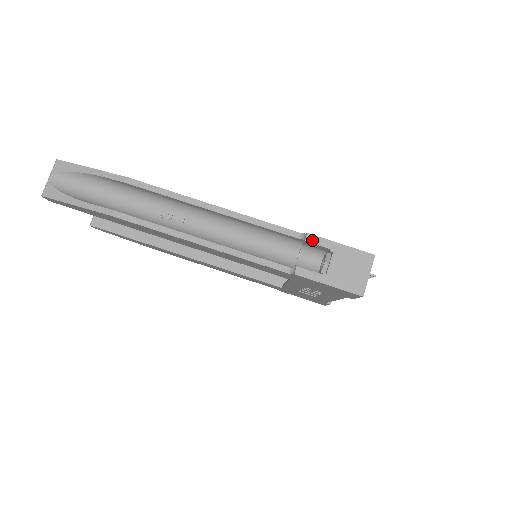
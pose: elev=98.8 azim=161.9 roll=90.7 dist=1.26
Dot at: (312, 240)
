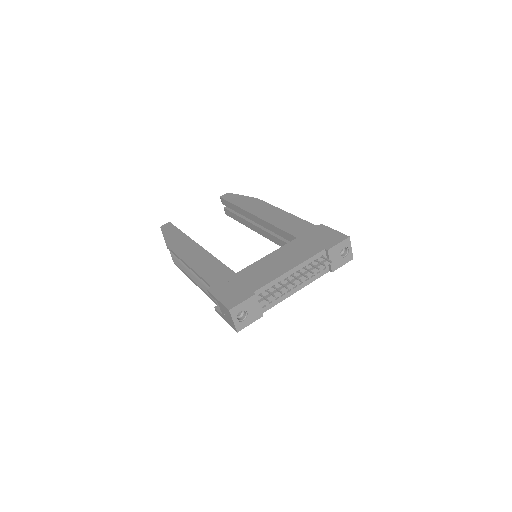
Dot at: (210, 294)
